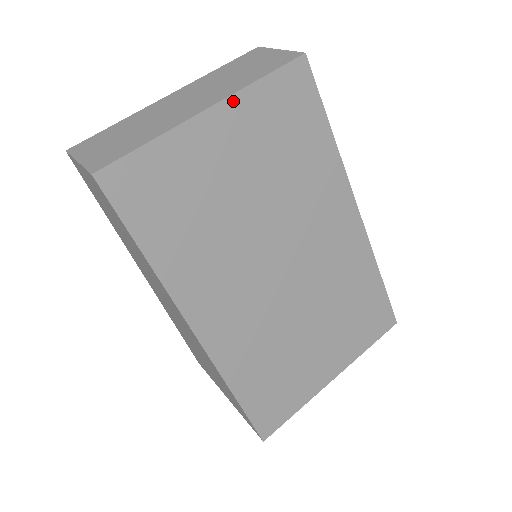
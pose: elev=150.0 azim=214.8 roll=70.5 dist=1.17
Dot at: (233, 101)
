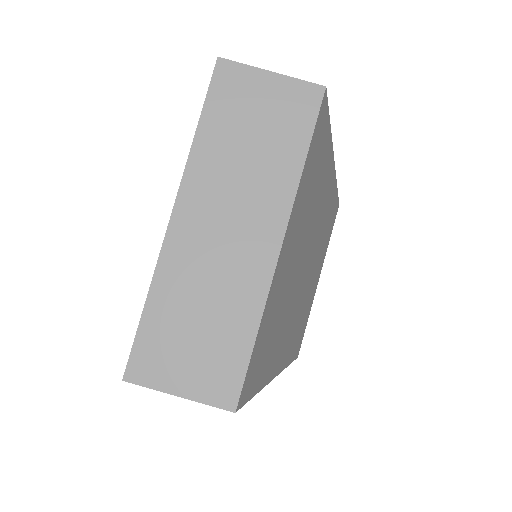
Dot at: (292, 212)
